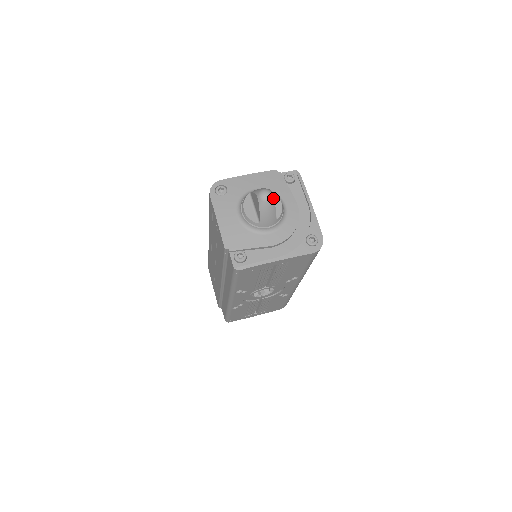
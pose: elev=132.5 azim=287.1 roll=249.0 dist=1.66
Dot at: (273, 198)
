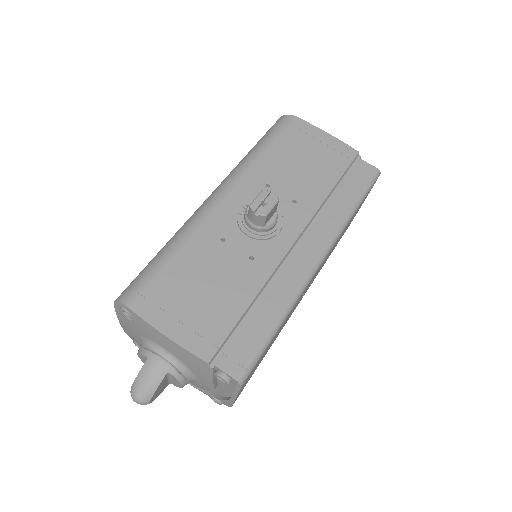
Dot at: (148, 403)
